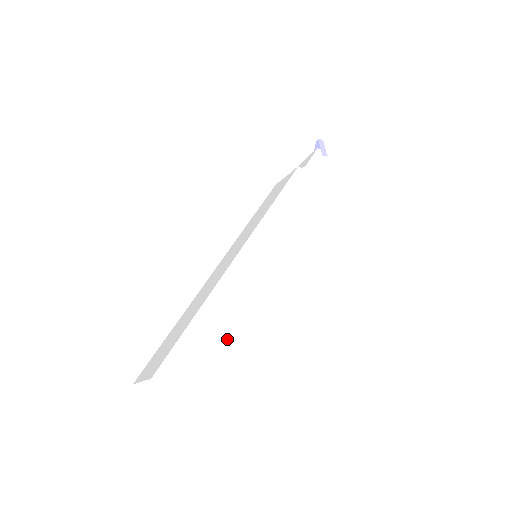
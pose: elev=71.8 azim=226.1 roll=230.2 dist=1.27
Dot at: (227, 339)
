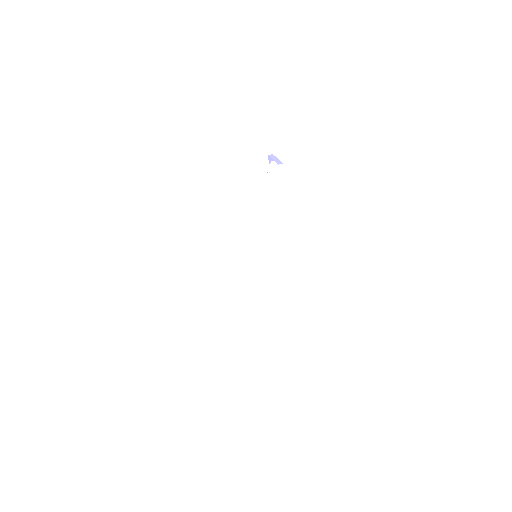
Dot at: (256, 319)
